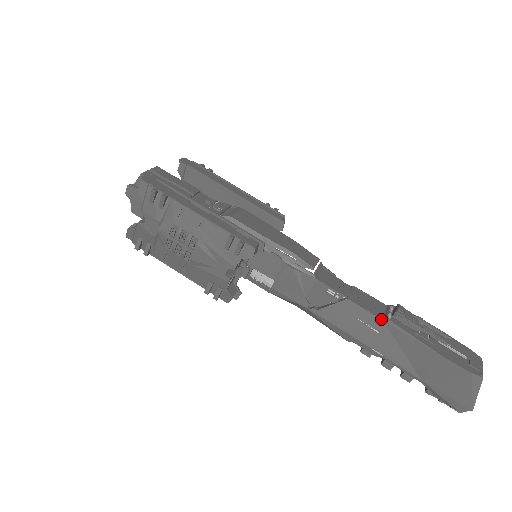
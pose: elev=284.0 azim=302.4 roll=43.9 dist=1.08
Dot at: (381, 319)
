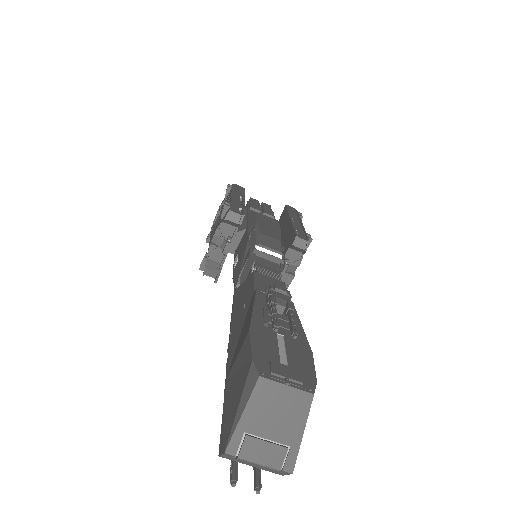
Dot at: (254, 290)
